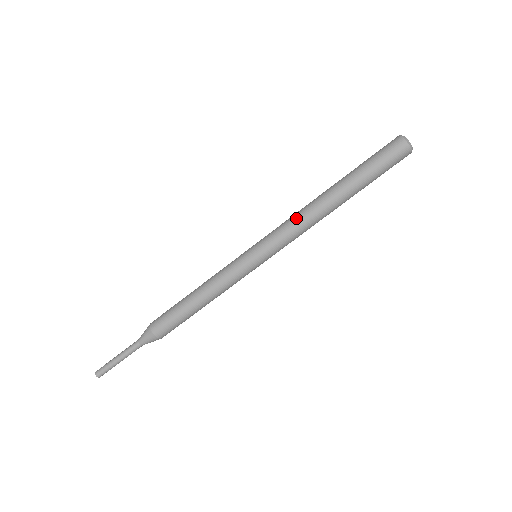
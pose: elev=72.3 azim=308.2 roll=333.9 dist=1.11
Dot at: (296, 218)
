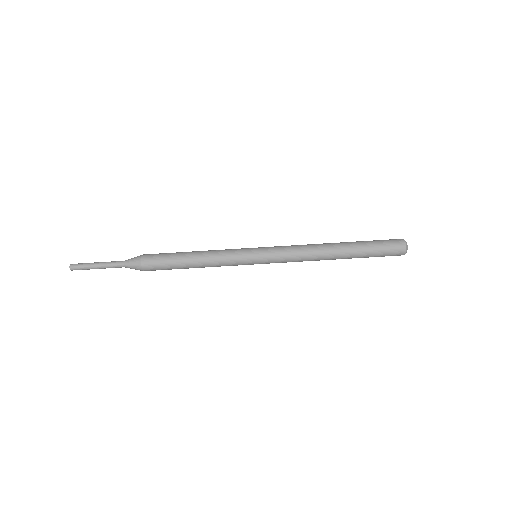
Dot at: (302, 245)
